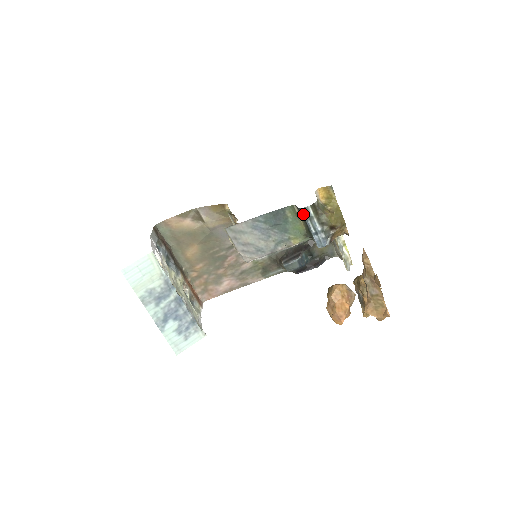
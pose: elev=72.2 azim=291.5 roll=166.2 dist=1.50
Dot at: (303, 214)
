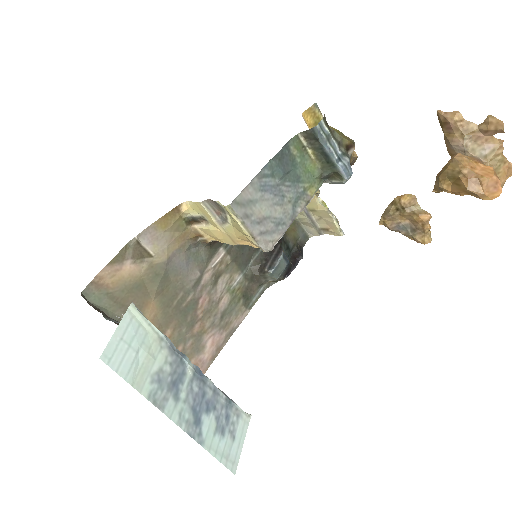
Dot at: (319, 135)
